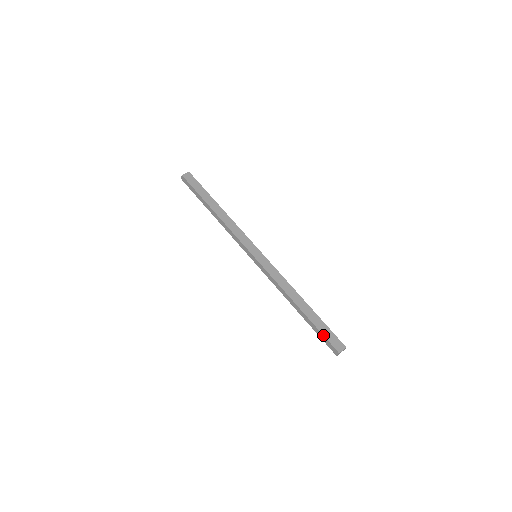
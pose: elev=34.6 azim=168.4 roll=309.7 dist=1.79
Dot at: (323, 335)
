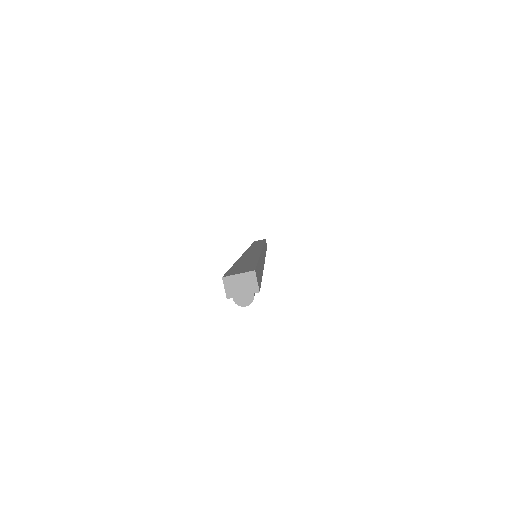
Dot at: (229, 269)
